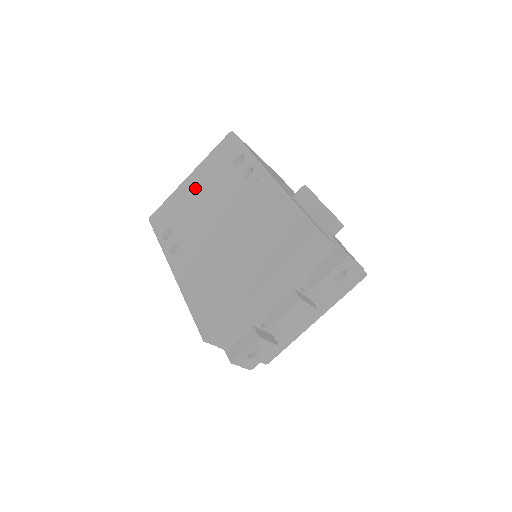
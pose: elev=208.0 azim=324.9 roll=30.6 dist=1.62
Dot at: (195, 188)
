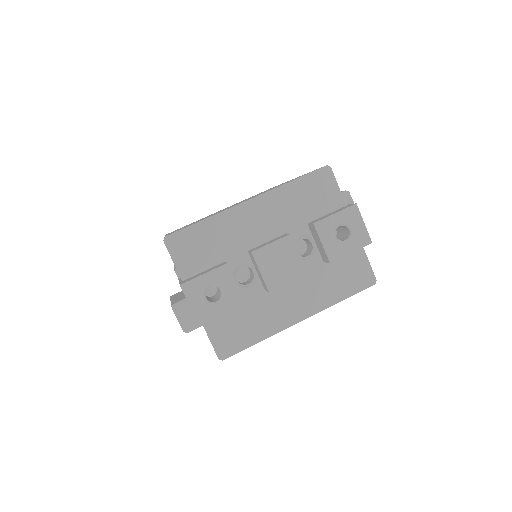
Dot at: occluded
